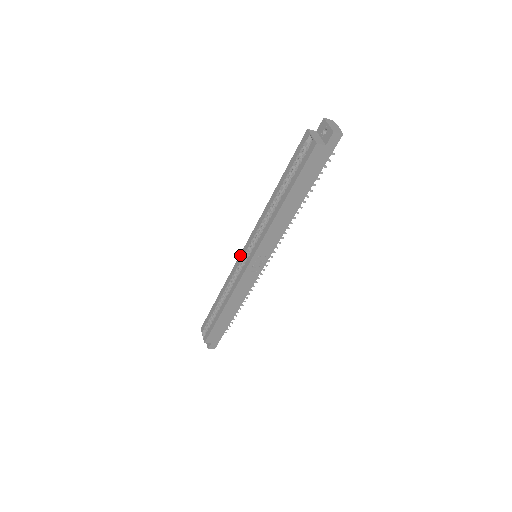
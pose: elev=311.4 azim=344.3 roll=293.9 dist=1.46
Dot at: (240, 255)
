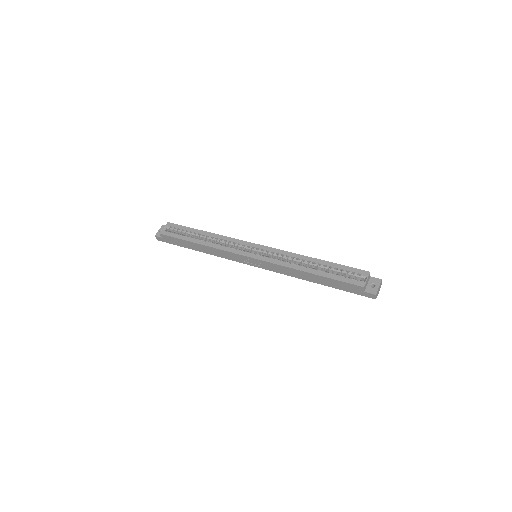
Dot at: (250, 243)
